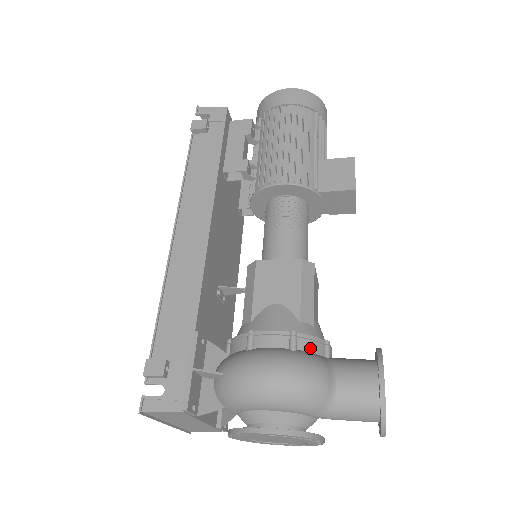
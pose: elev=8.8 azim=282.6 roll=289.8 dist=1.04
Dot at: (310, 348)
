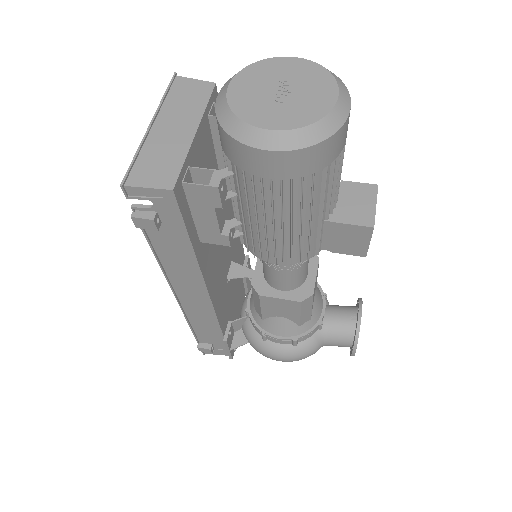
Dot at: (307, 338)
